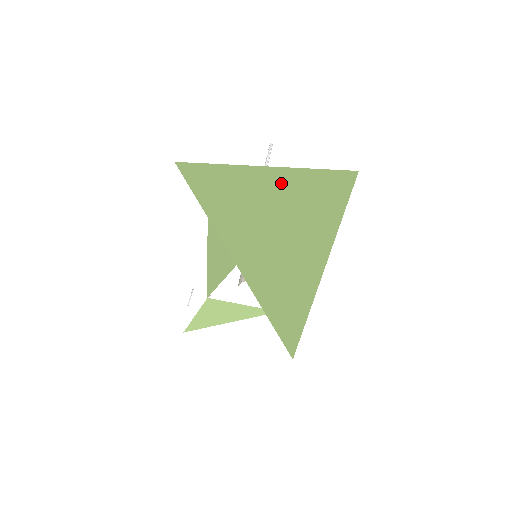
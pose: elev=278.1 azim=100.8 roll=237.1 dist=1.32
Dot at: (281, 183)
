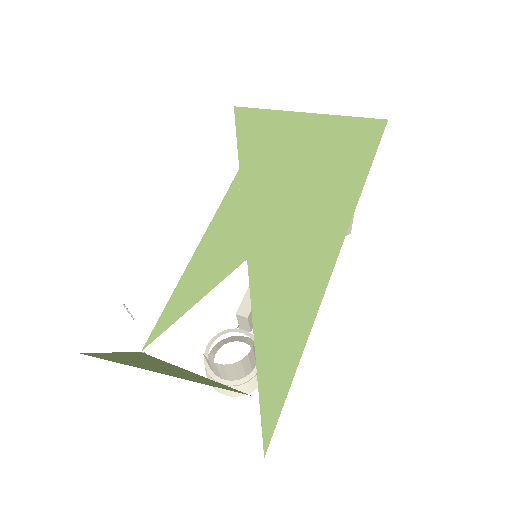
Dot at: (320, 126)
